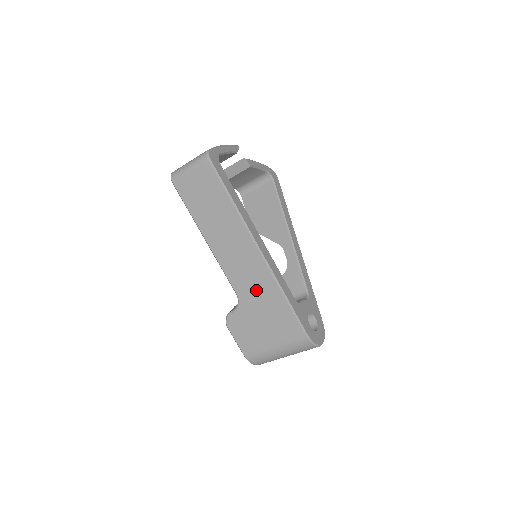
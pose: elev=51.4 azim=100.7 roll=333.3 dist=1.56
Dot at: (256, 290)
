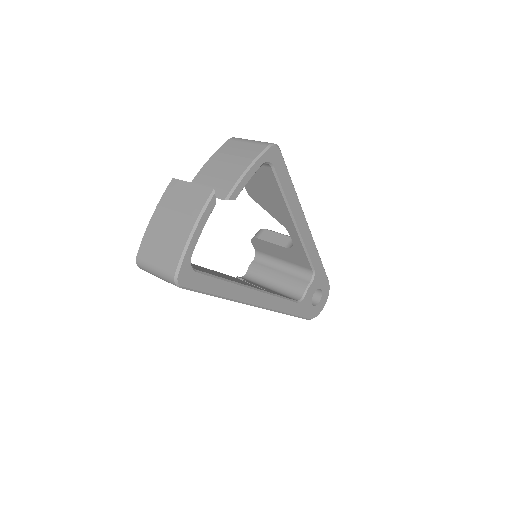
Dot at: occluded
